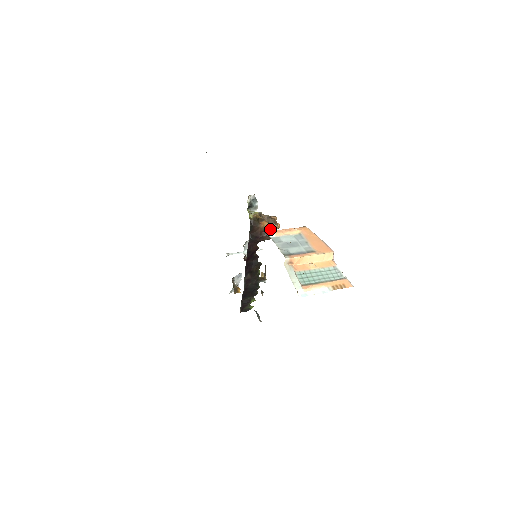
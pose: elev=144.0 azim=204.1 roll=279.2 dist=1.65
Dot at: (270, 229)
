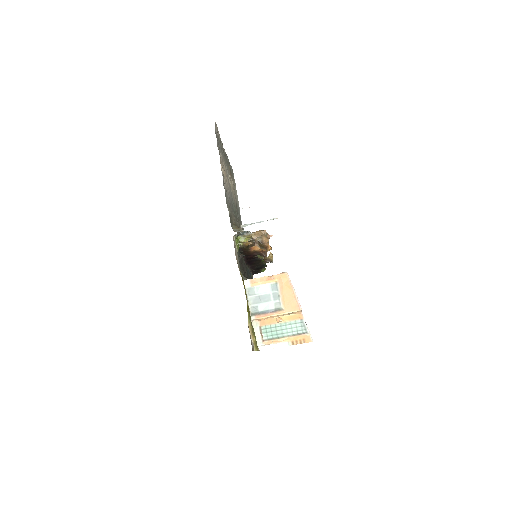
Dot at: (261, 251)
